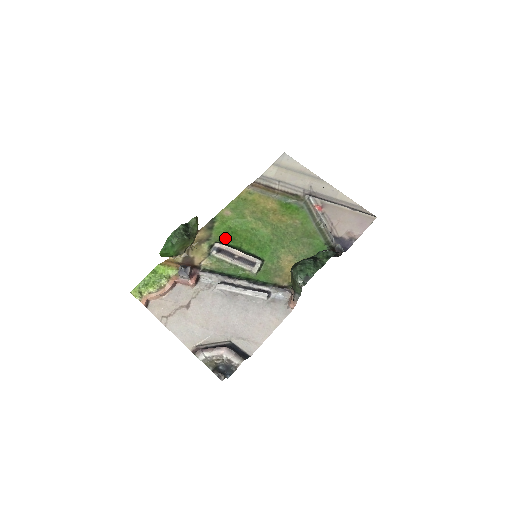
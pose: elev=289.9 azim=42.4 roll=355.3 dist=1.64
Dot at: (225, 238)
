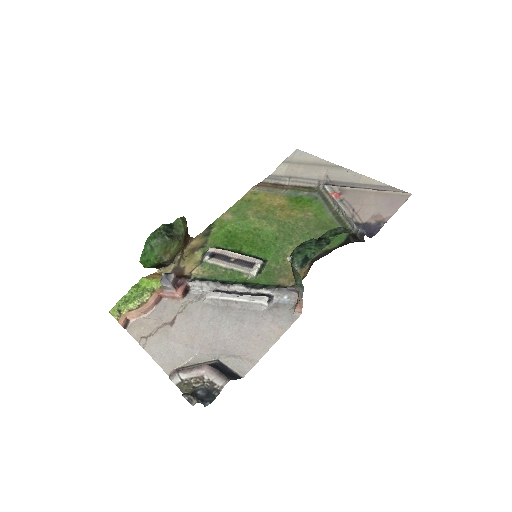
Dot at: (223, 243)
